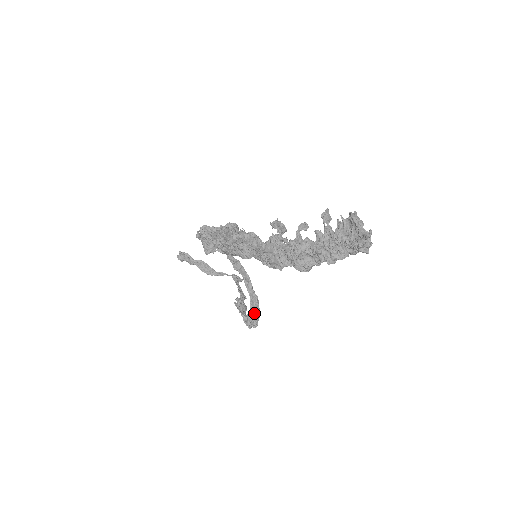
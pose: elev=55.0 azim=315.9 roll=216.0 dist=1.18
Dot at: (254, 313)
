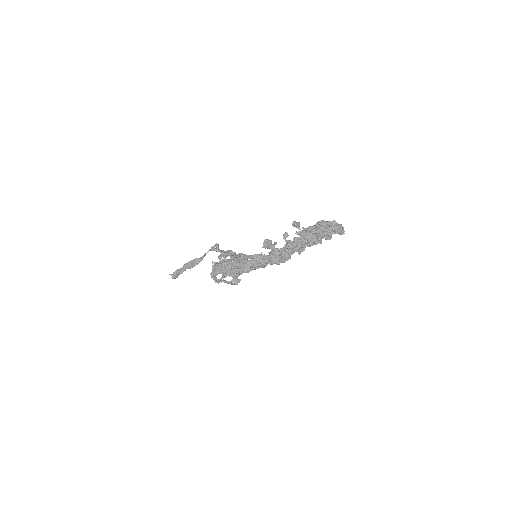
Dot at: occluded
